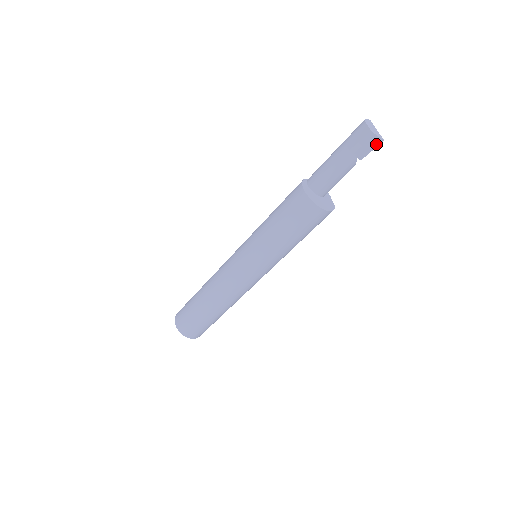
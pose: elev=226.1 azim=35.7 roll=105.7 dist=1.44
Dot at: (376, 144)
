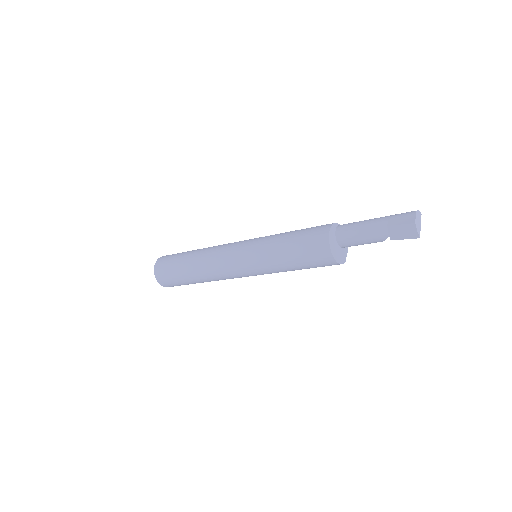
Dot at: (412, 236)
